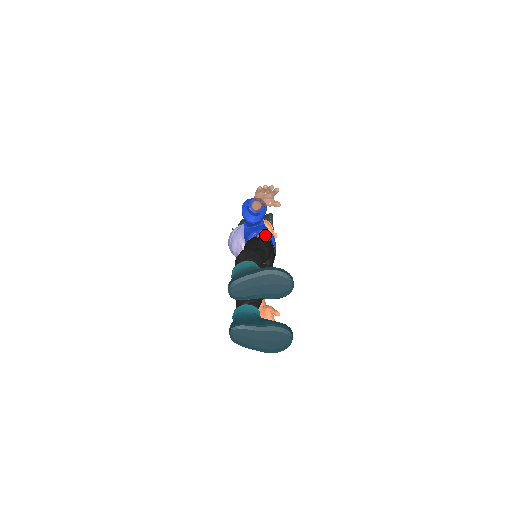
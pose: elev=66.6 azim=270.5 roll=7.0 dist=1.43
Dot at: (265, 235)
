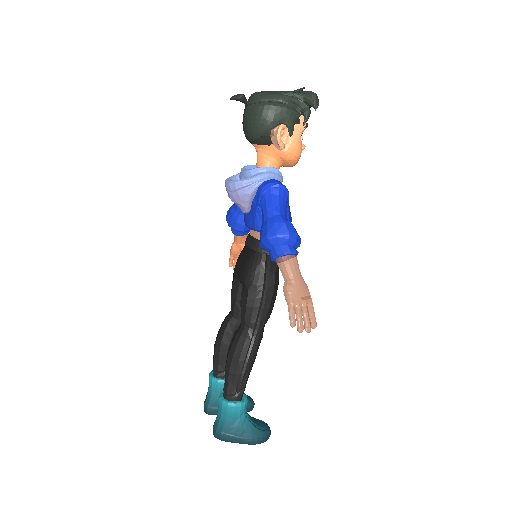
Dot at: occluded
